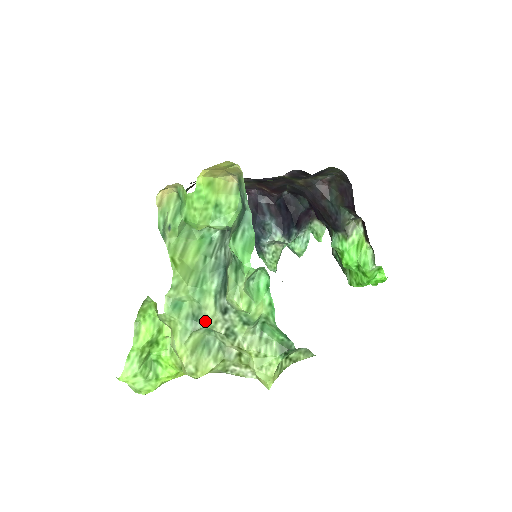
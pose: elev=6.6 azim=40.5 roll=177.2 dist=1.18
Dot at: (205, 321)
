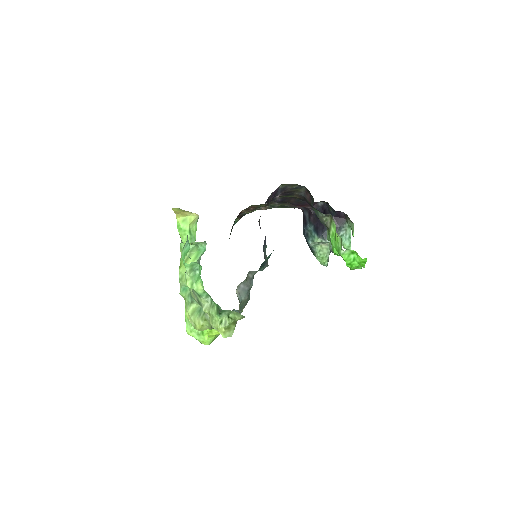
Dot at: (192, 297)
